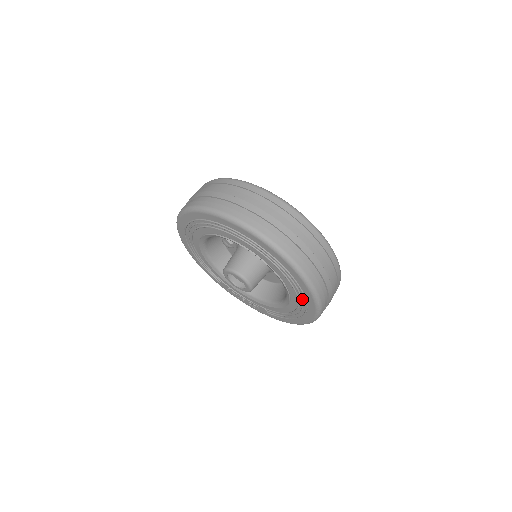
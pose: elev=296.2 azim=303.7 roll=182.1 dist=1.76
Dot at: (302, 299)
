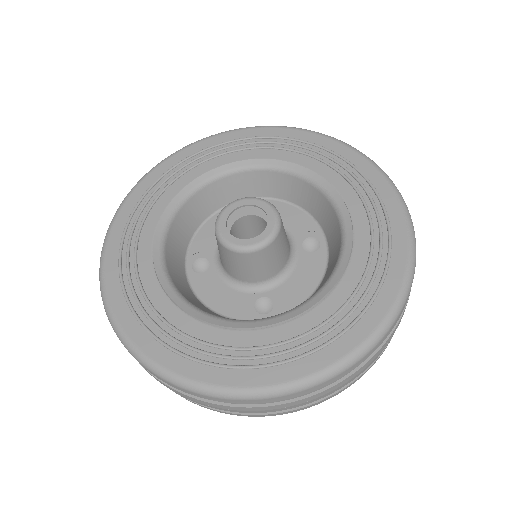
Dot at: occluded
